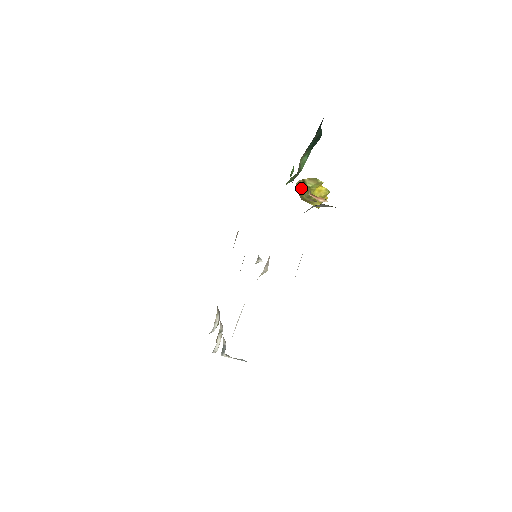
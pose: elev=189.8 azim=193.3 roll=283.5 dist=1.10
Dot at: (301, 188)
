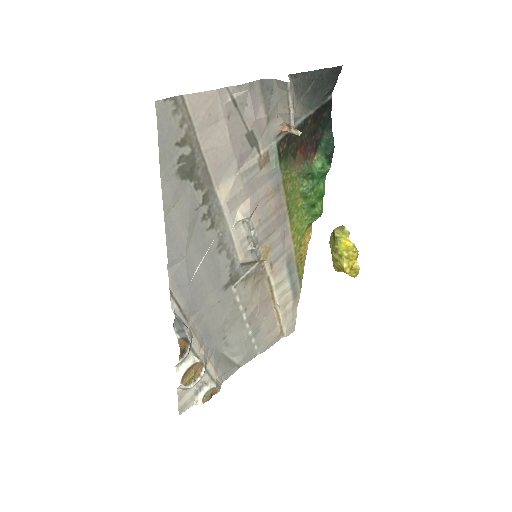
Dot at: (331, 243)
